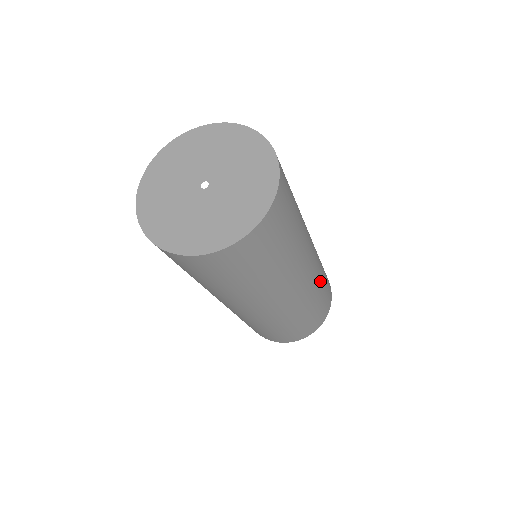
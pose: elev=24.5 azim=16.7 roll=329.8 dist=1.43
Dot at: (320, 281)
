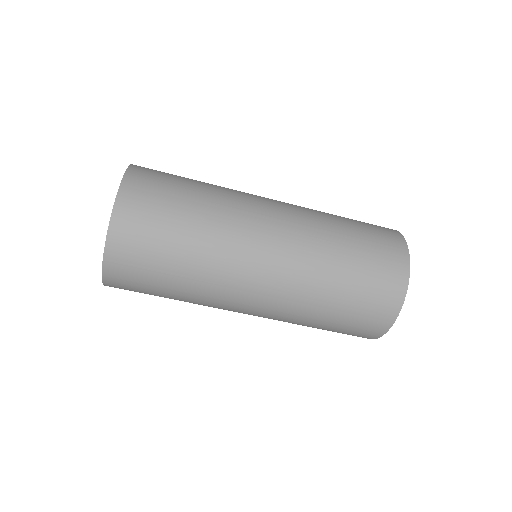
Dot at: occluded
